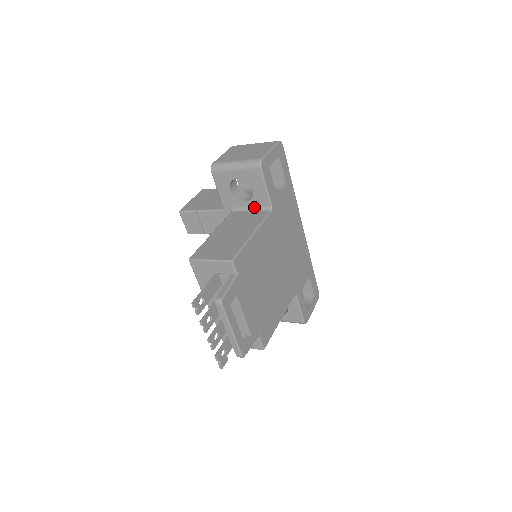
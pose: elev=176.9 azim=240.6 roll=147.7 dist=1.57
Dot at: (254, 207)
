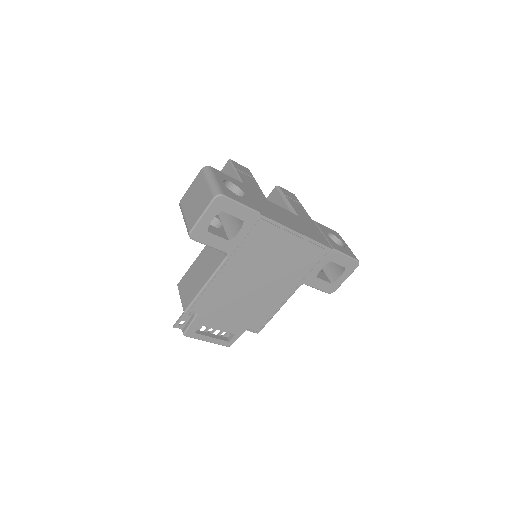
Dot at: occluded
